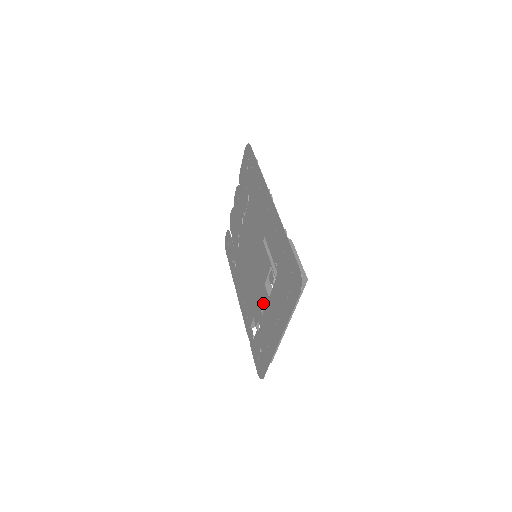
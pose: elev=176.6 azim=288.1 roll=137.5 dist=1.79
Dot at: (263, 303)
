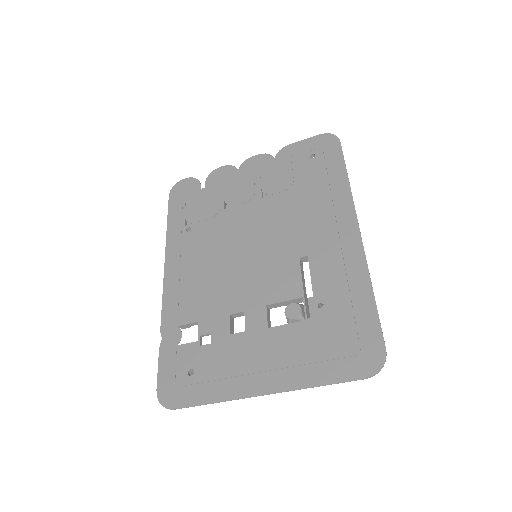
Dot at: (245, 323)
